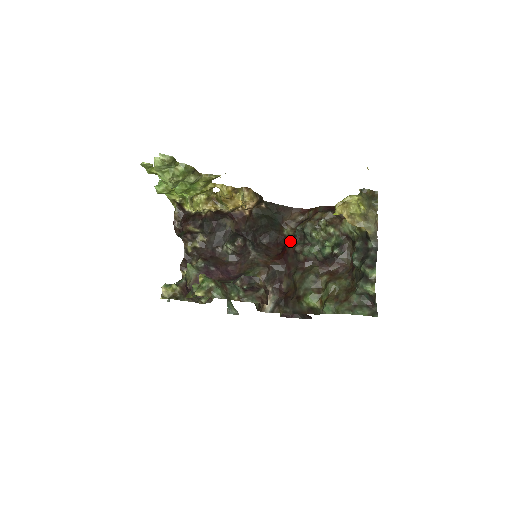
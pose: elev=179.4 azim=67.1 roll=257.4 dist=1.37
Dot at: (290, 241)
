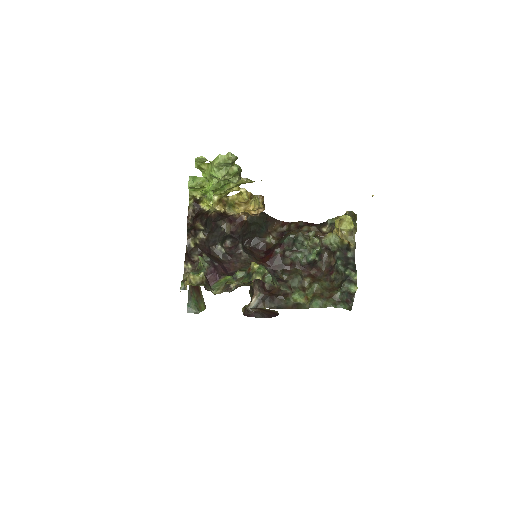
Dot at: (277, 247)
